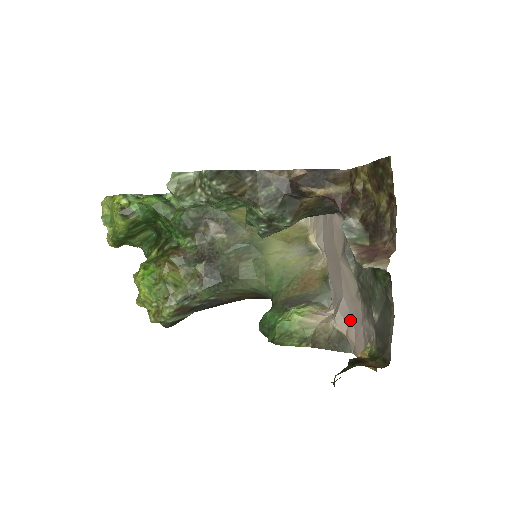
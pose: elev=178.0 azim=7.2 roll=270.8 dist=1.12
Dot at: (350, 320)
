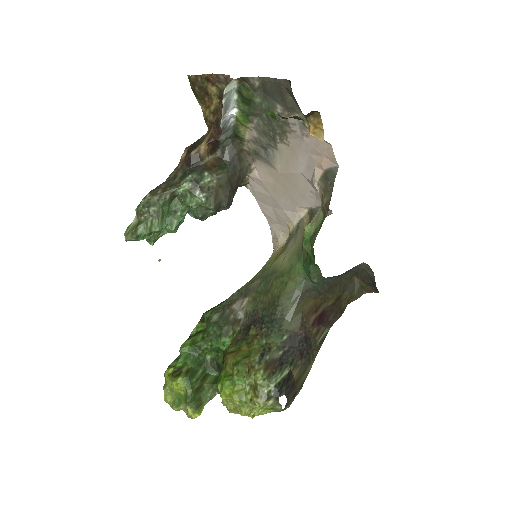
Dot at: (310, 161)
